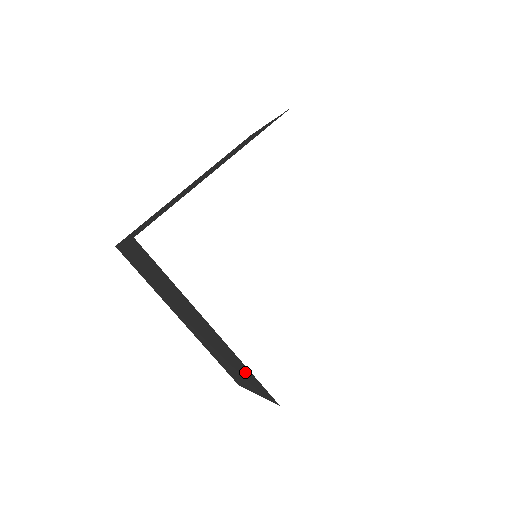
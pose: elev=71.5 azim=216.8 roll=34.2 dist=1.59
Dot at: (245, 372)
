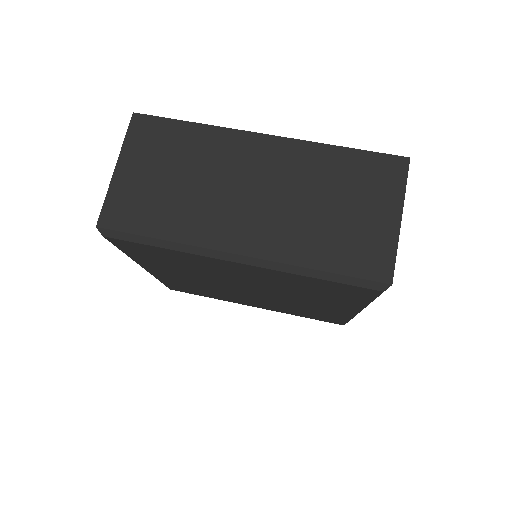
Dot at: (347, 172)
